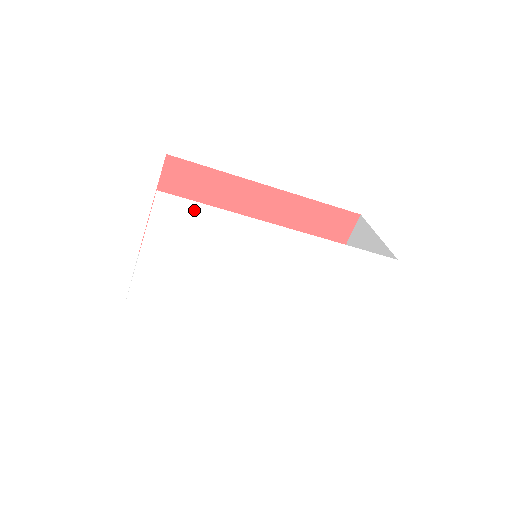
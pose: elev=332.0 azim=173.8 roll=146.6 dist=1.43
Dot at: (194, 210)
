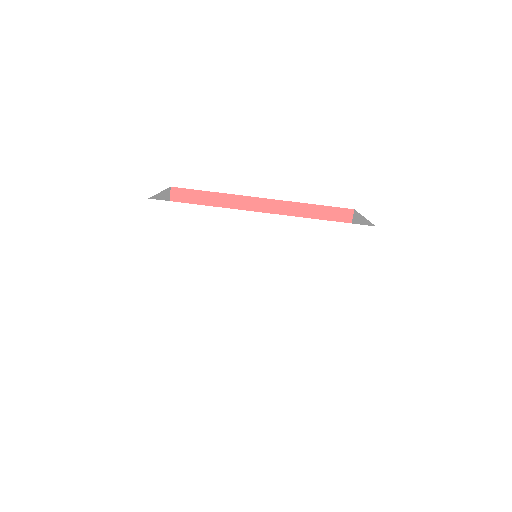
Dot at: (181, 210)
